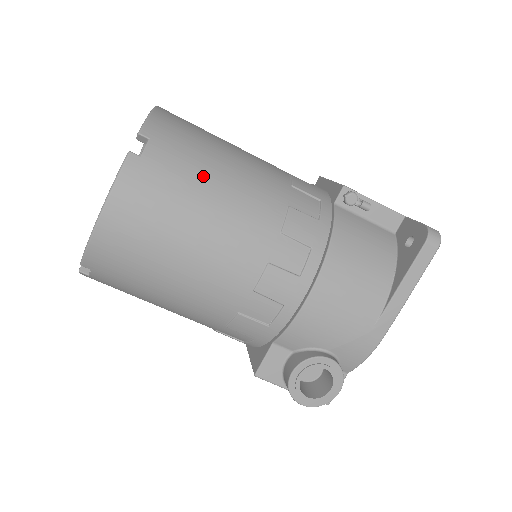
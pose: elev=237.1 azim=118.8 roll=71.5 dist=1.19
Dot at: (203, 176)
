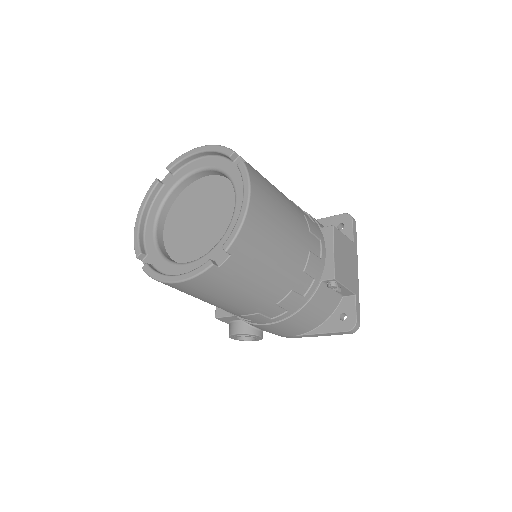
Dot at: (251, 277)
